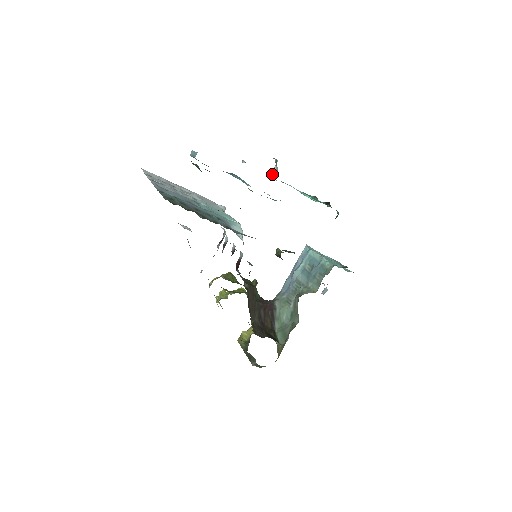
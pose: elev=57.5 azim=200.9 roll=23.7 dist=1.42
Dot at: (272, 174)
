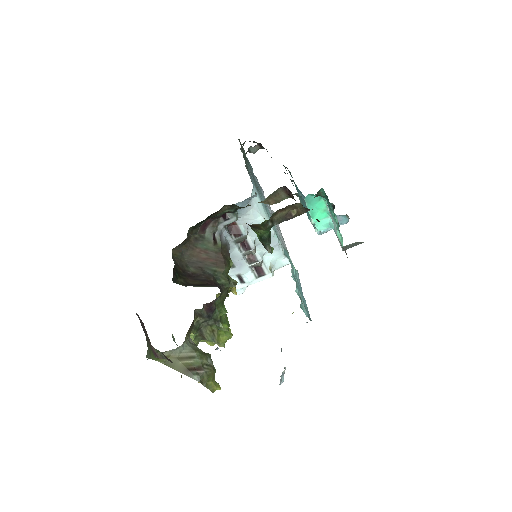
Dot at: occluded
